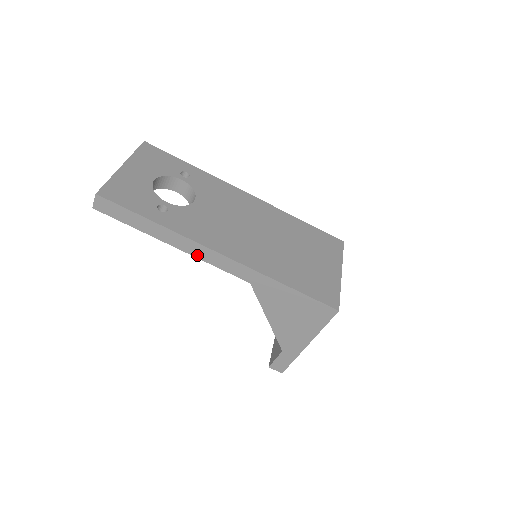
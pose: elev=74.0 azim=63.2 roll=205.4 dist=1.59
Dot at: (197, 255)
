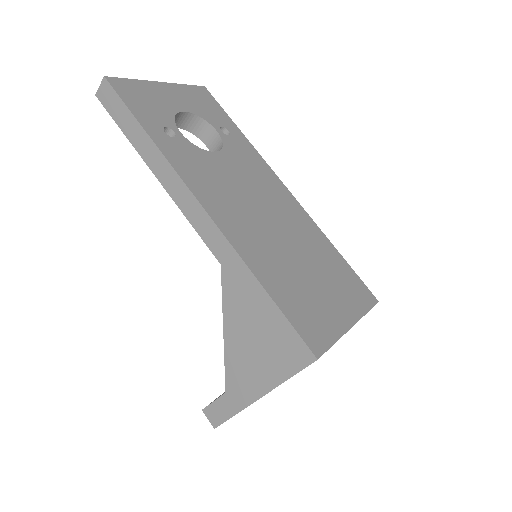
Dot at: (176, 198)
